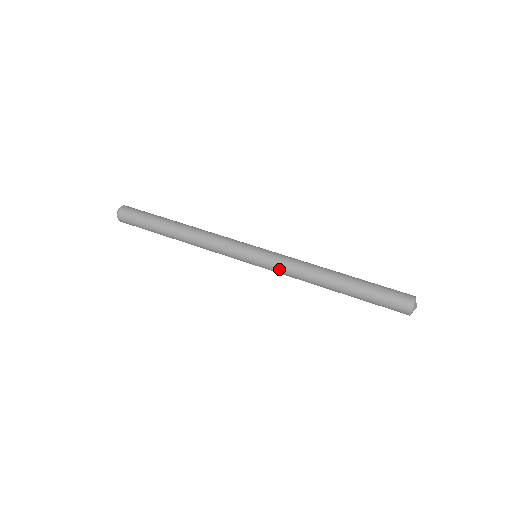
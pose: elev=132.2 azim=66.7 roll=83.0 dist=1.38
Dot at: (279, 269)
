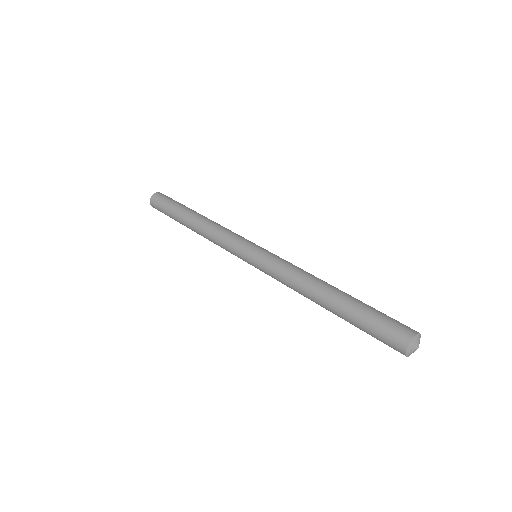
Dot at: (277, 261)
